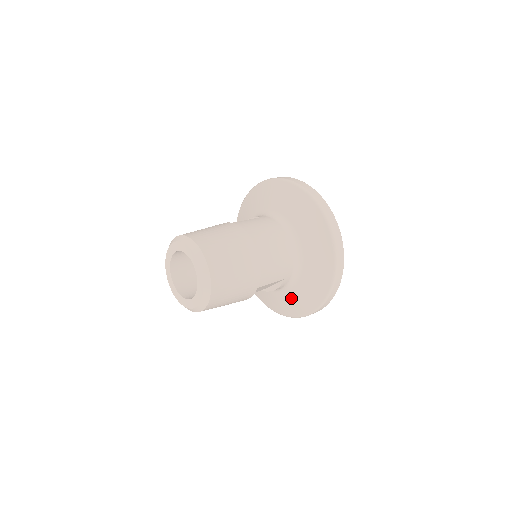
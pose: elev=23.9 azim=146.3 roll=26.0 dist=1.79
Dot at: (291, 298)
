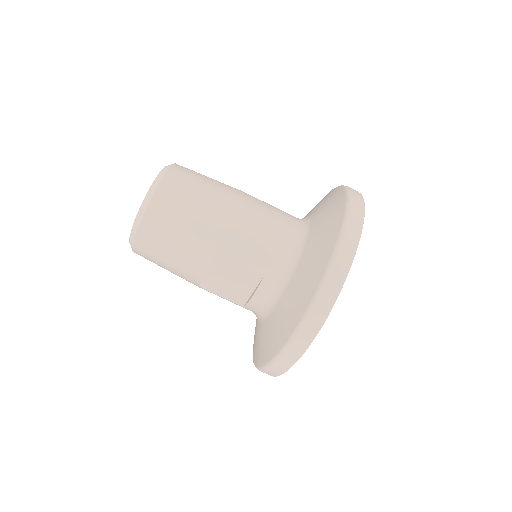
Dot at: (271, 325)
